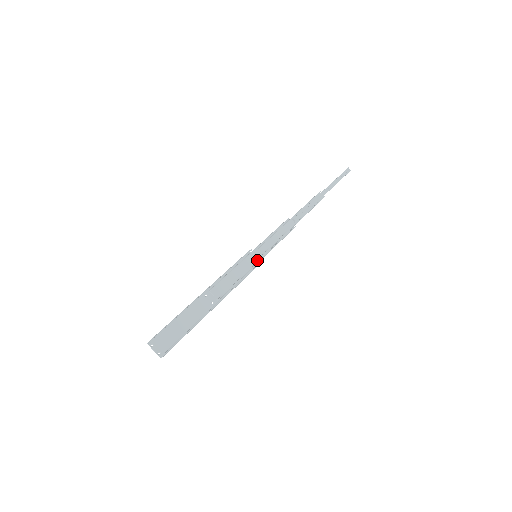
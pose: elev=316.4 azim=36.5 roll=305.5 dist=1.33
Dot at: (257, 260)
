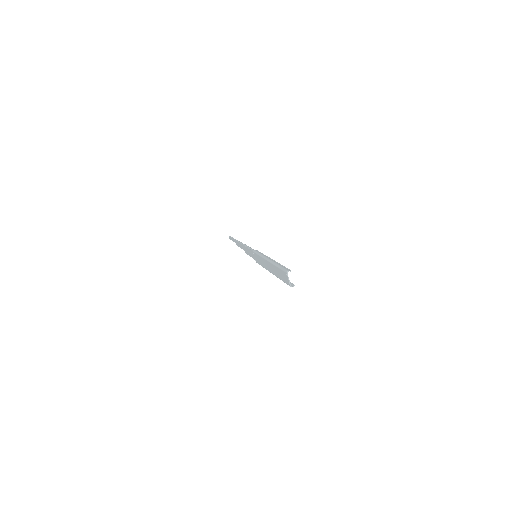
Dot at: occluded
